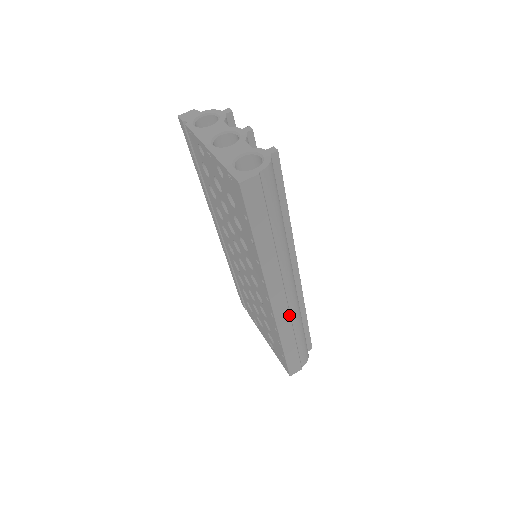
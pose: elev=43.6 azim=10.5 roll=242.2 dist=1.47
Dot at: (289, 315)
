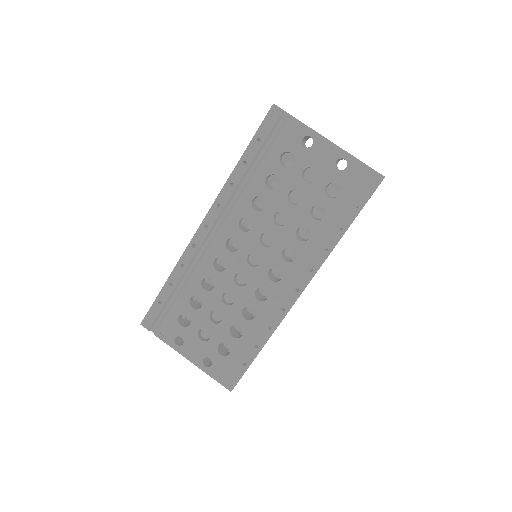
Dot at: occluded
